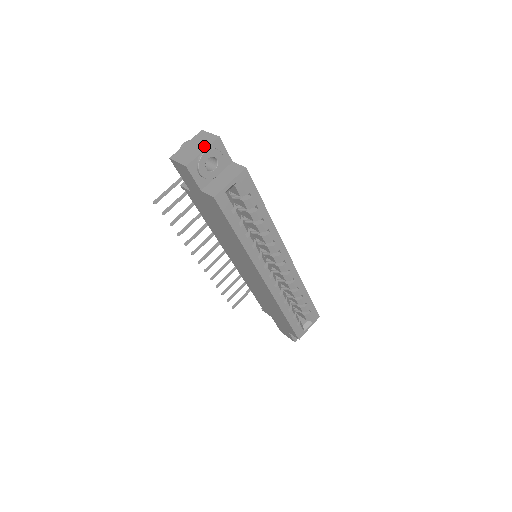
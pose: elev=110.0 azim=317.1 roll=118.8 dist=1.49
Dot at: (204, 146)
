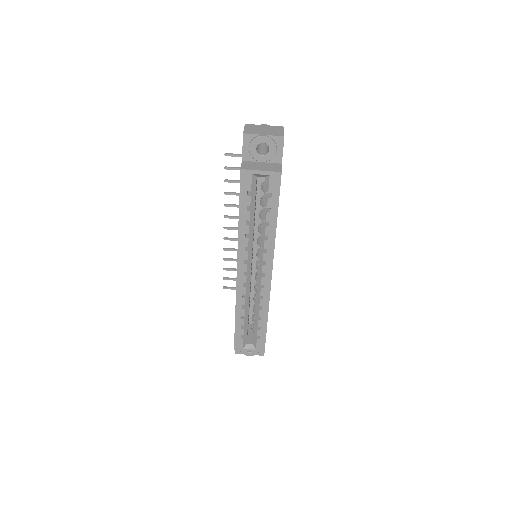
Dot at: (269, 133)
